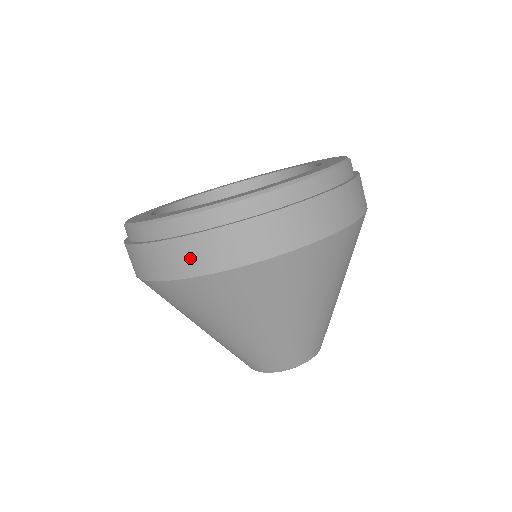
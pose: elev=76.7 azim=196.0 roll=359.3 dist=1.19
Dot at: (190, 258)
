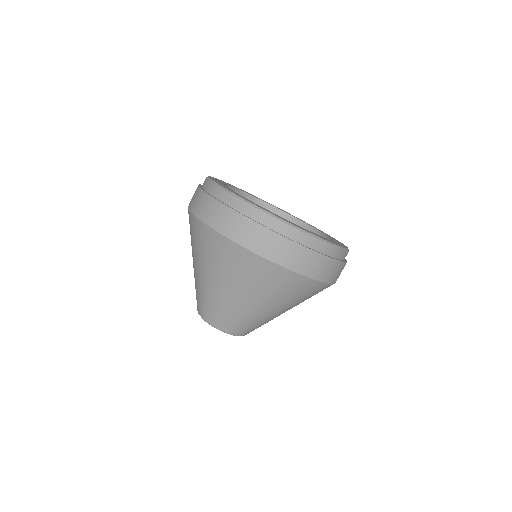
Dot at: (283, 253)
